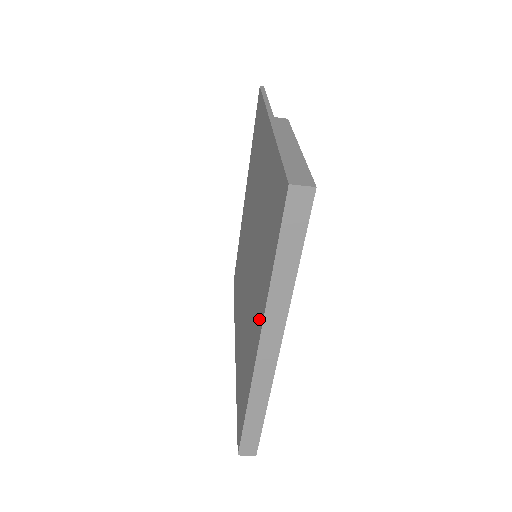
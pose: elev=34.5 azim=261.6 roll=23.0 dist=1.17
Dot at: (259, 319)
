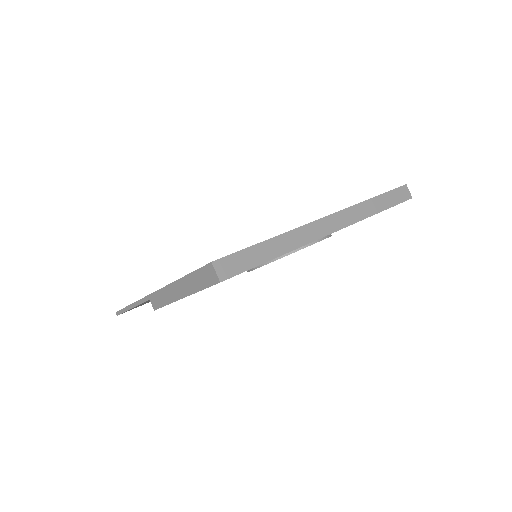
Dot at: occluded
